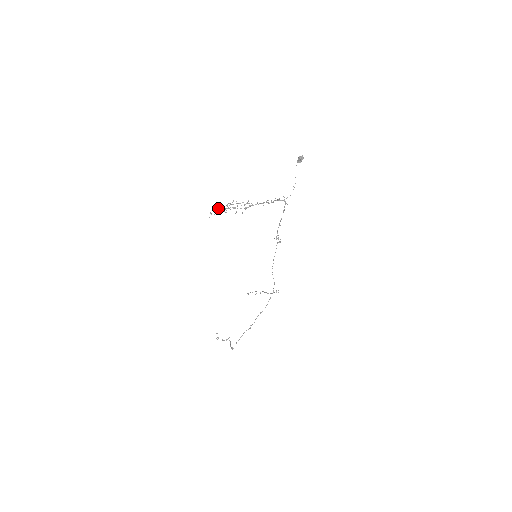
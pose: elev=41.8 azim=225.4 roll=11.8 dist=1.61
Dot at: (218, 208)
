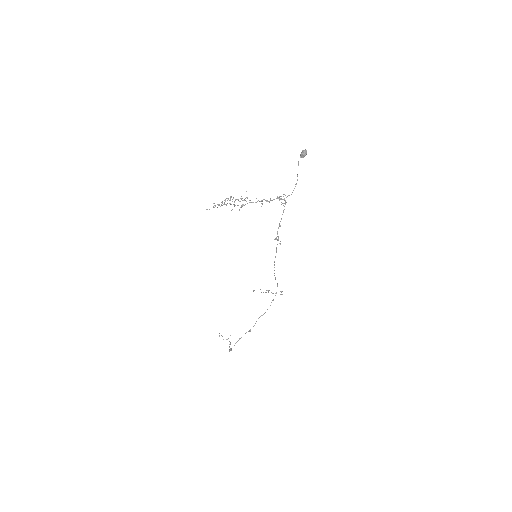
Dot at: (214, 203)
